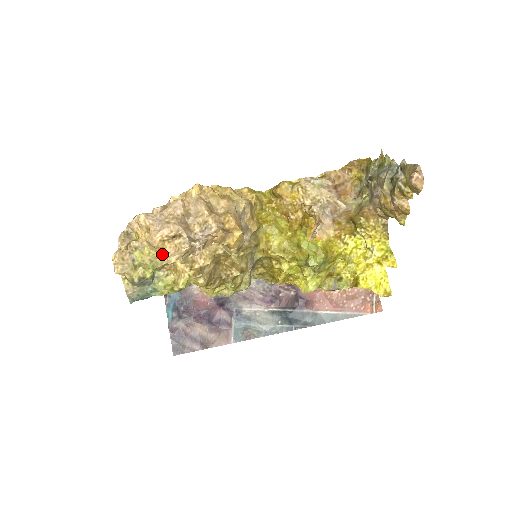
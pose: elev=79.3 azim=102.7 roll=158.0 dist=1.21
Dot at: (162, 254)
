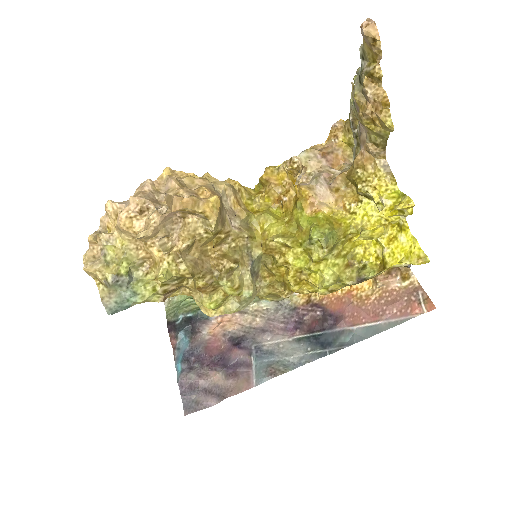
Dot at: (136, 245)
